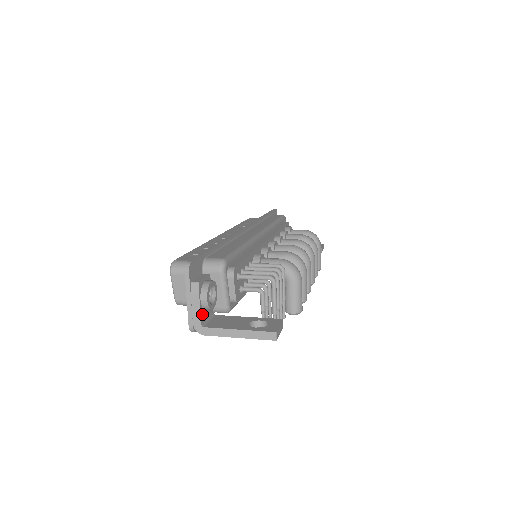
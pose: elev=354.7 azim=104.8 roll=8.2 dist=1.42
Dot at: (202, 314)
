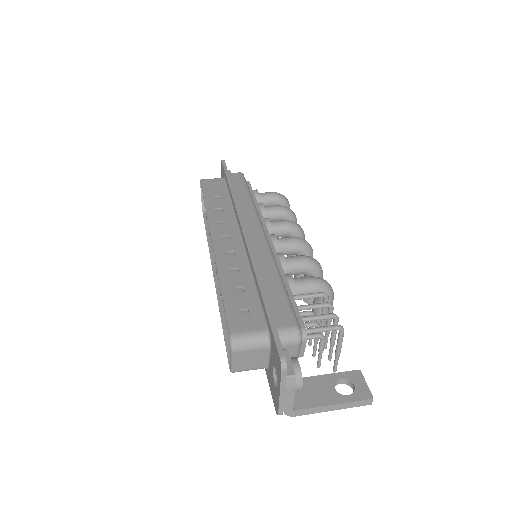
Dot at: (292, 398)
